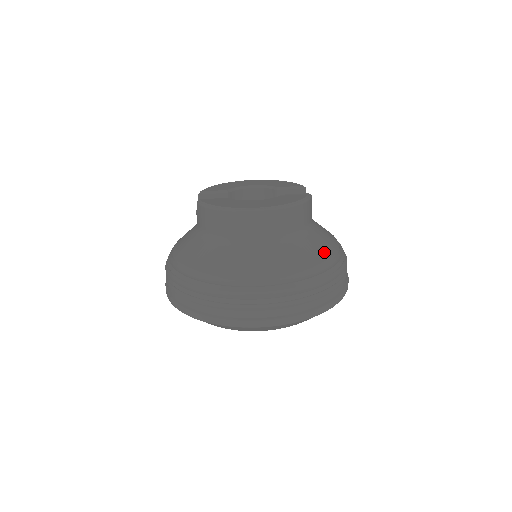
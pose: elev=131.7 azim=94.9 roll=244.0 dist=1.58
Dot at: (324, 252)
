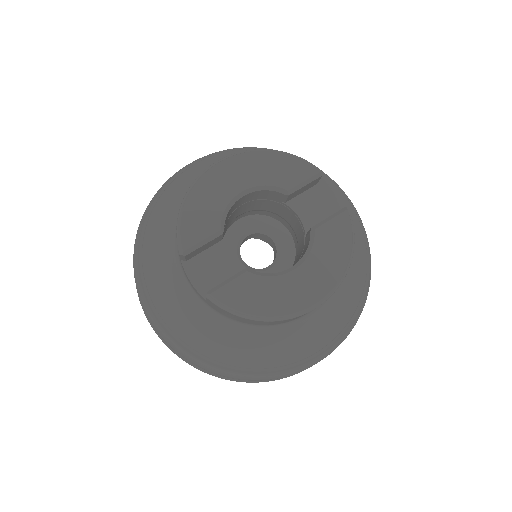
Dot at: (361, 262)
